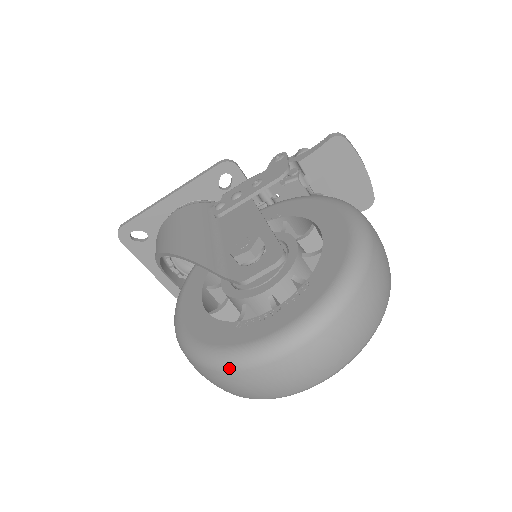
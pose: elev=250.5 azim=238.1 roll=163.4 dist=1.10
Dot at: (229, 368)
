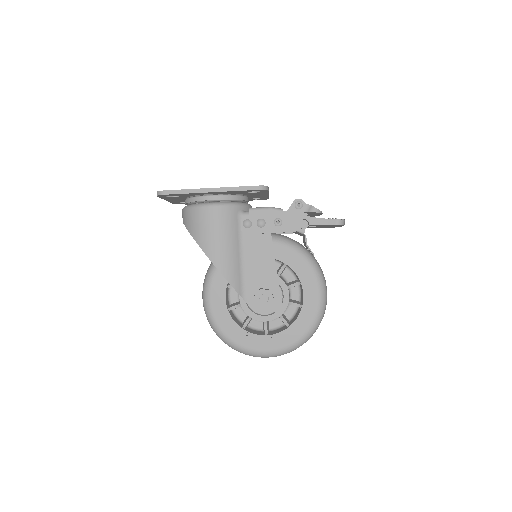
Dot at: occluded
